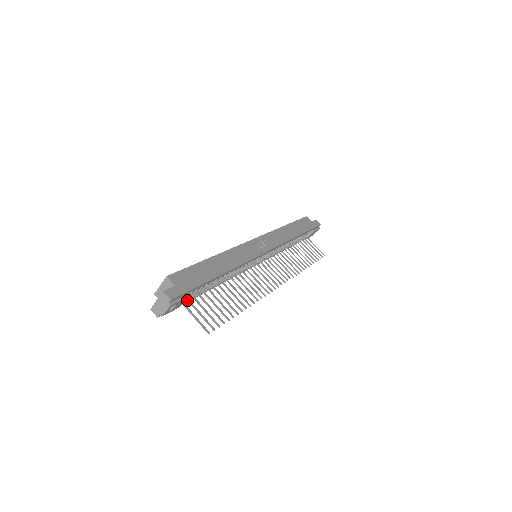
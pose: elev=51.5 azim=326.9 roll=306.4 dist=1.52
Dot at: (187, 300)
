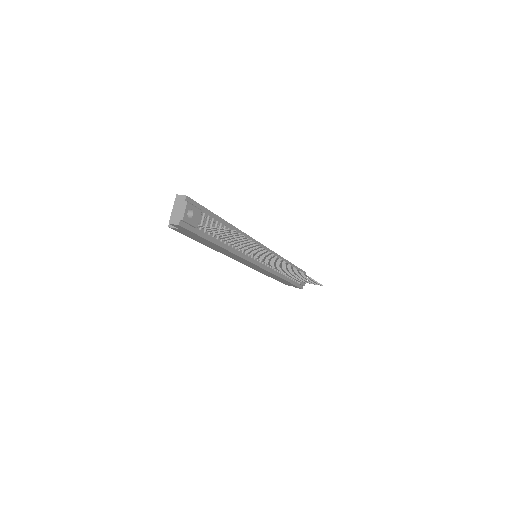
Dot at: (203, 227)
